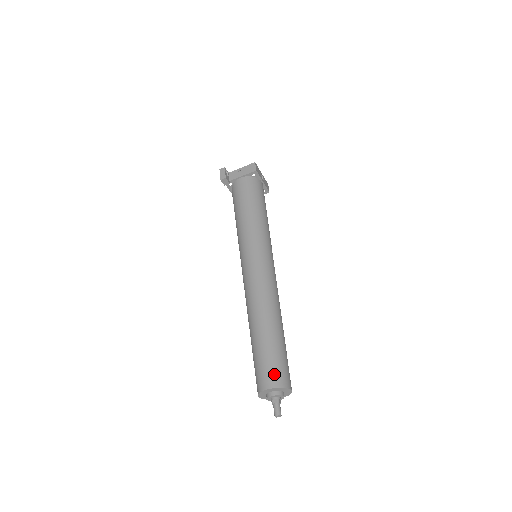
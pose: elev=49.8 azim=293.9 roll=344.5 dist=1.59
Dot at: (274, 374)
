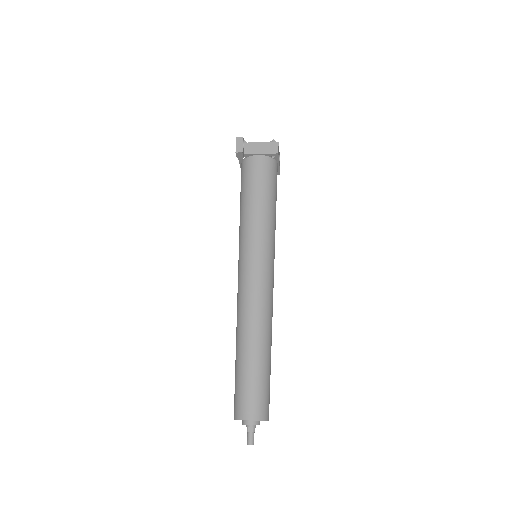
Dot at: (257, 405)
